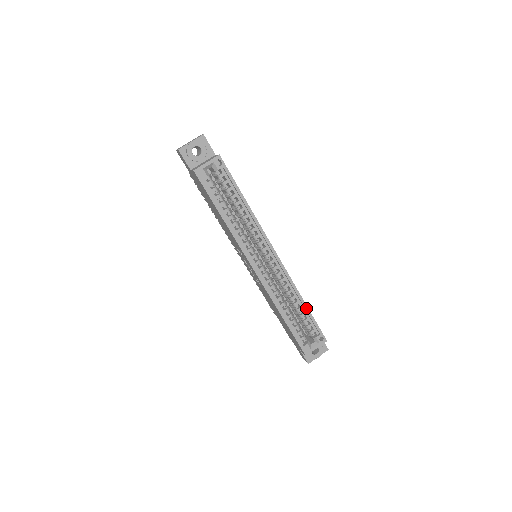
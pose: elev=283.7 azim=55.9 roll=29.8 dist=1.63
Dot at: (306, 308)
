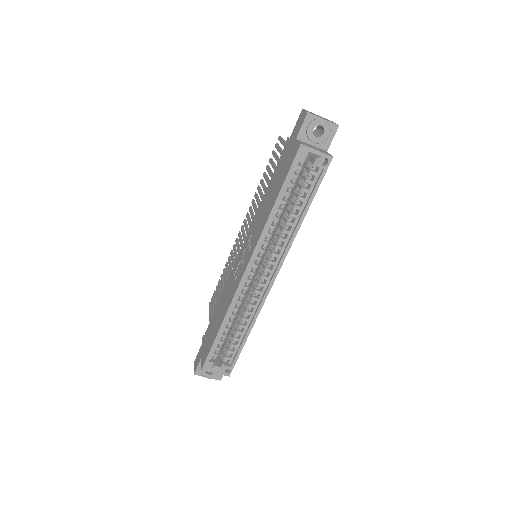
Dot at: (246, 338)
